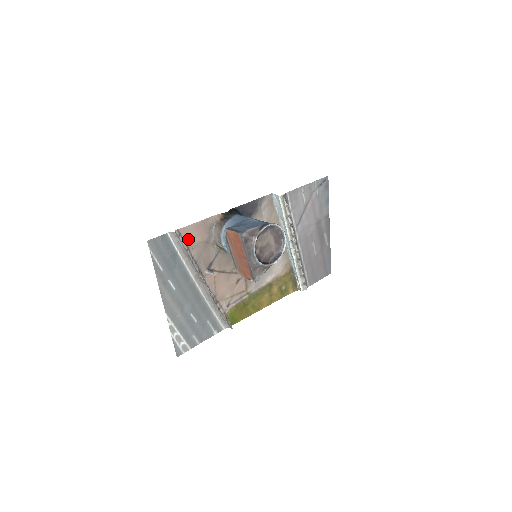
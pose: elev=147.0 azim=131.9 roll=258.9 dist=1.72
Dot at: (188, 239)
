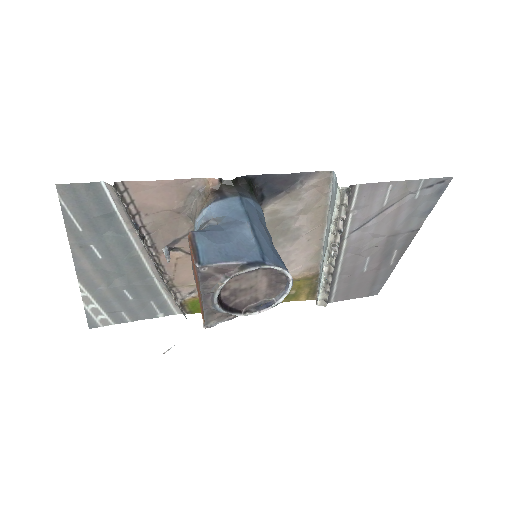
Dot at: (141, 200)
